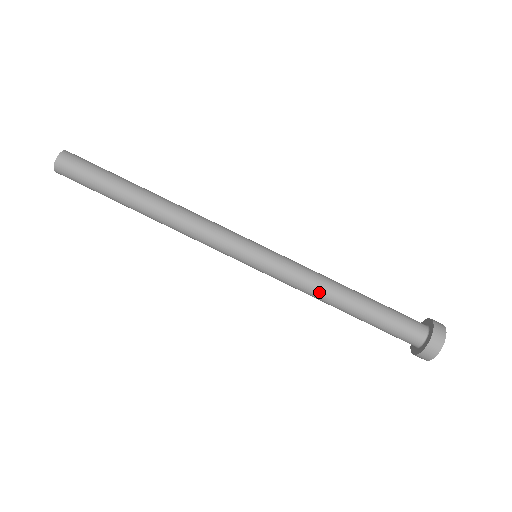
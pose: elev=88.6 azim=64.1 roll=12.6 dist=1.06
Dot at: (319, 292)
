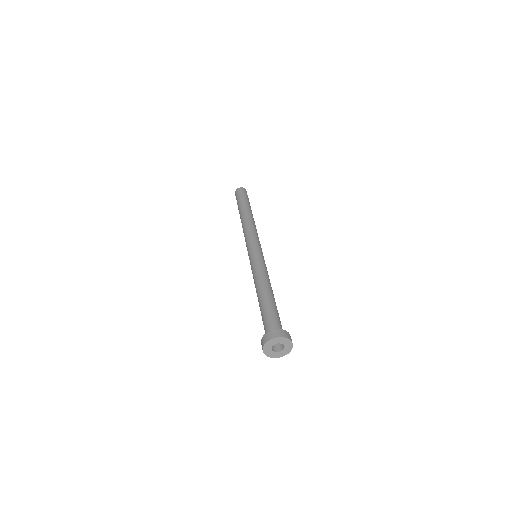
Dot at: (258, 279)
